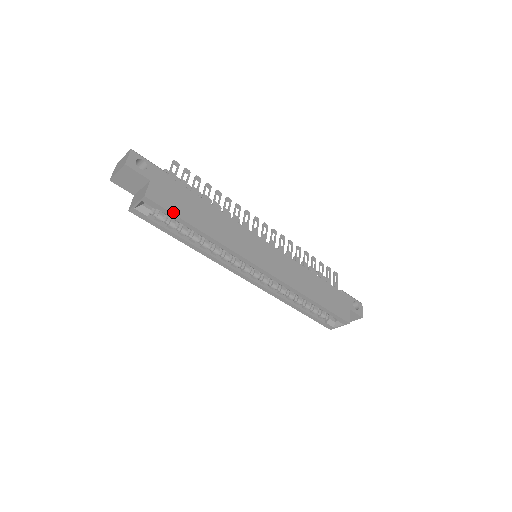
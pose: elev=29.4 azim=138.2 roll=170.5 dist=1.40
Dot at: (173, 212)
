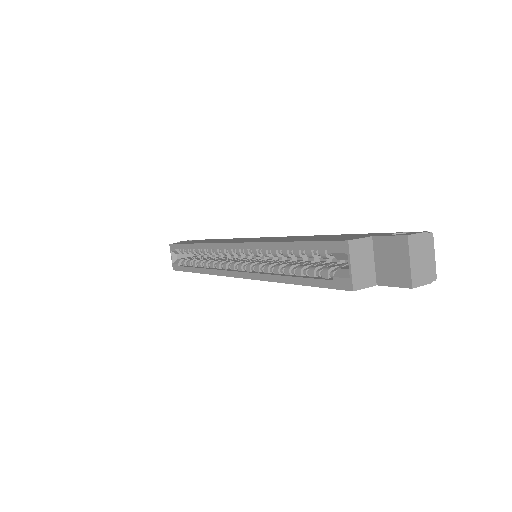
Dot at: (181, 244)
